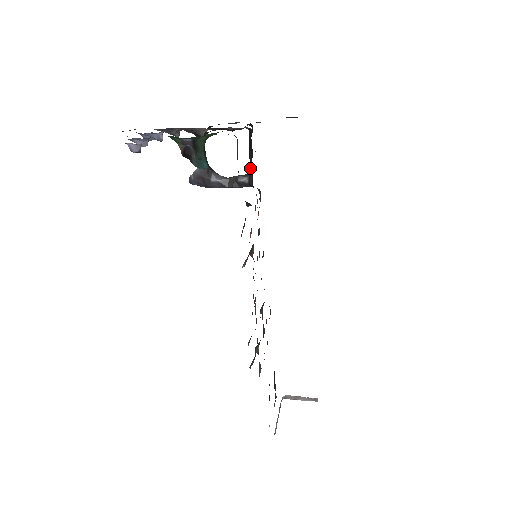
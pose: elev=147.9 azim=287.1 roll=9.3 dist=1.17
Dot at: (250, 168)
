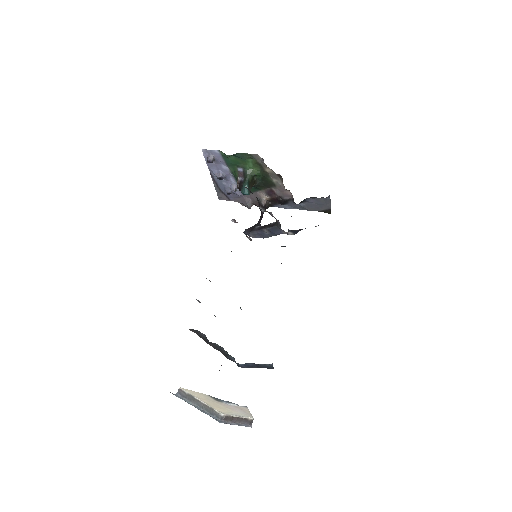
Dot at: occluded
